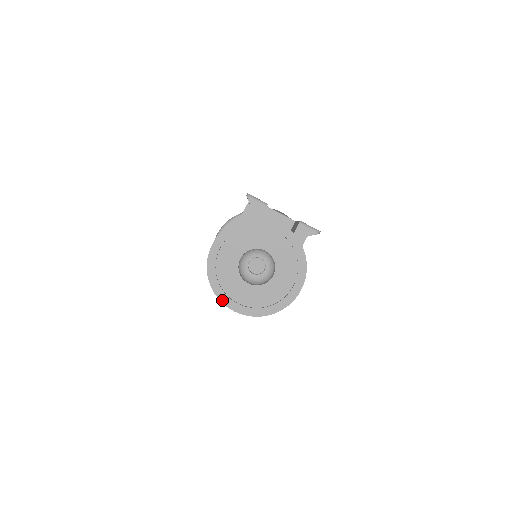
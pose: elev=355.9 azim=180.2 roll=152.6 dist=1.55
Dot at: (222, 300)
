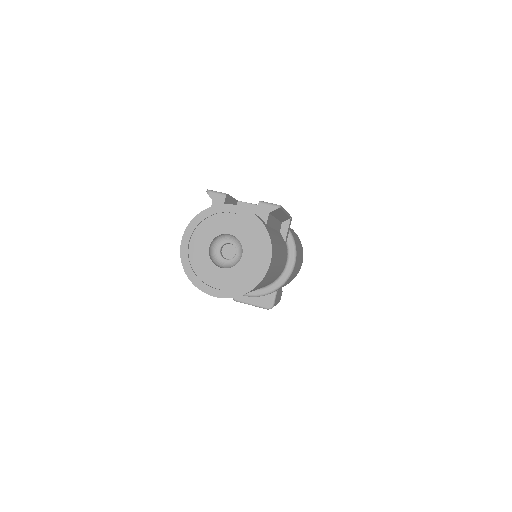
Dot at: (202, 289)
